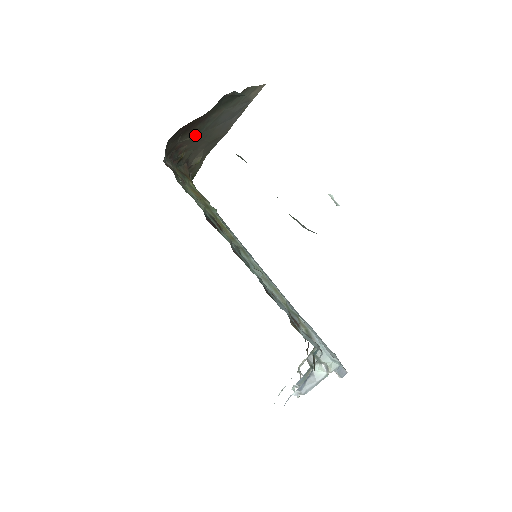
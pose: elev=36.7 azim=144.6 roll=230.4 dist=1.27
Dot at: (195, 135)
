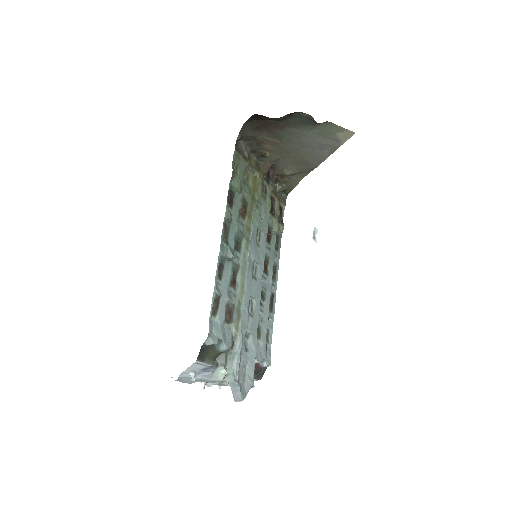
Dot at: (277, 140)
